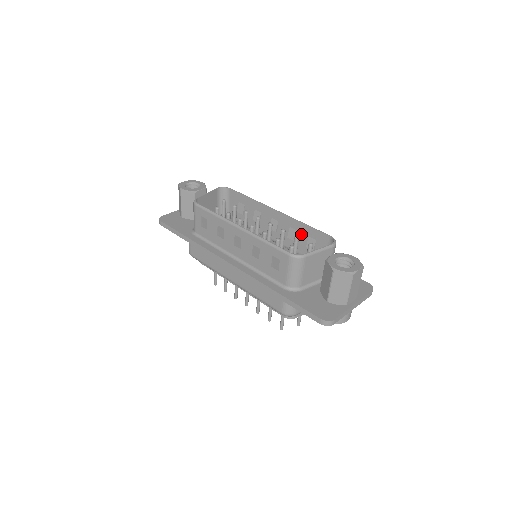
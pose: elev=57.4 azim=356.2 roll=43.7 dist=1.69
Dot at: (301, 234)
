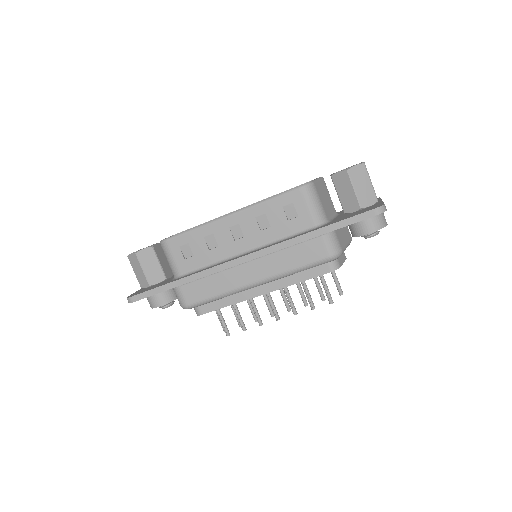
Dot at: occluded
